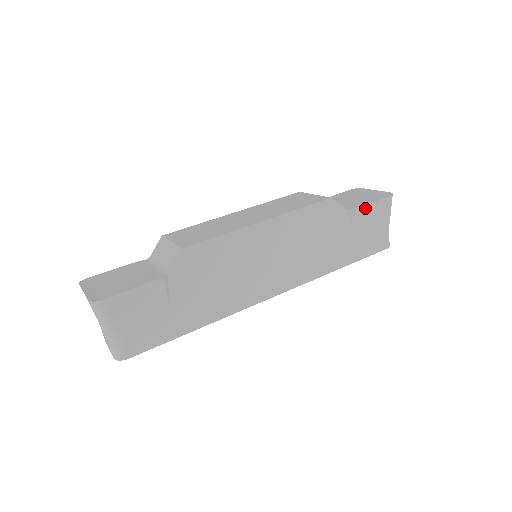
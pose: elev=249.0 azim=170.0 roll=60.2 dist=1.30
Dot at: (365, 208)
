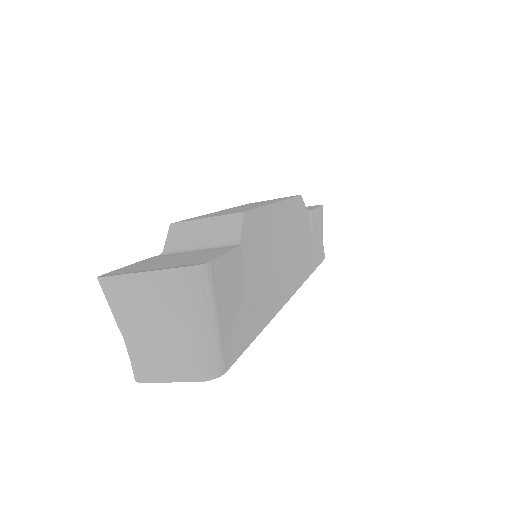
Dot at: (315, 212)
